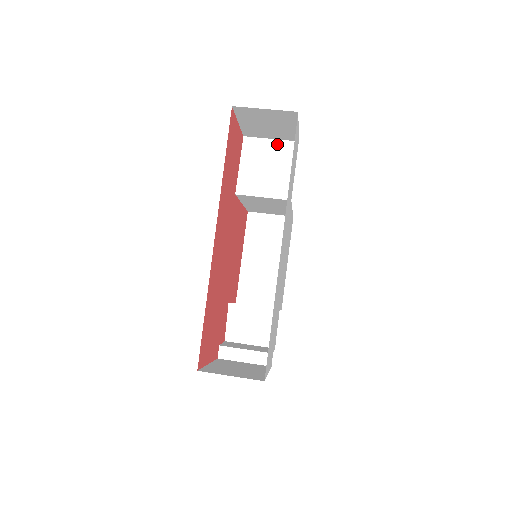
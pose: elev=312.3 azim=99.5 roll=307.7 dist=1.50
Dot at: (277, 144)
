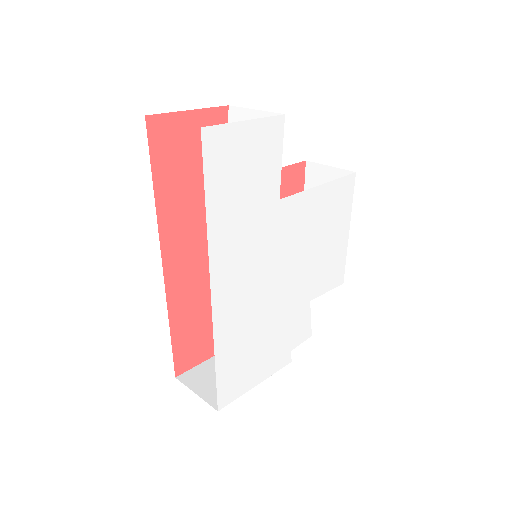
Dot at: occluded
